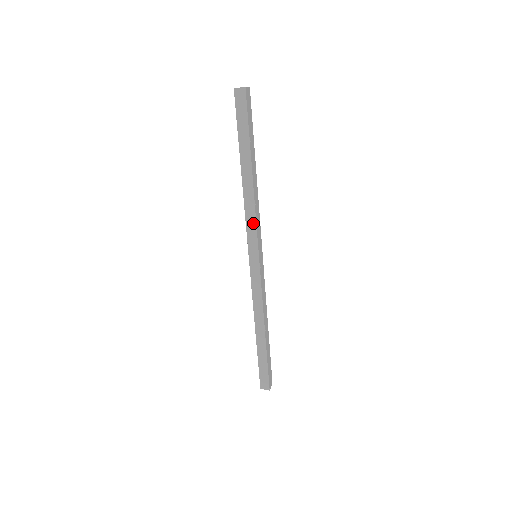
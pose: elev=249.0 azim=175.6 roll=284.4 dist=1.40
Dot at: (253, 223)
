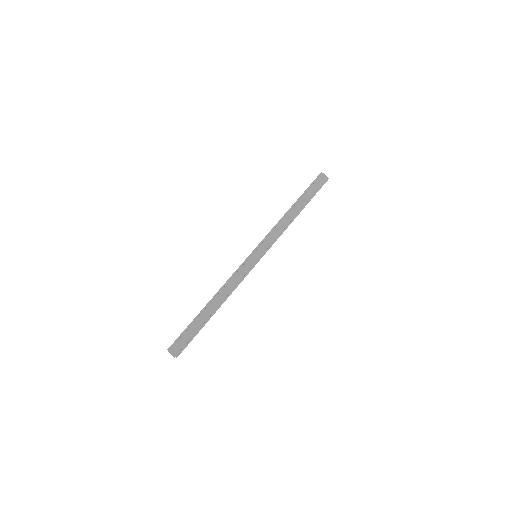
Dot at: (270, 233)
